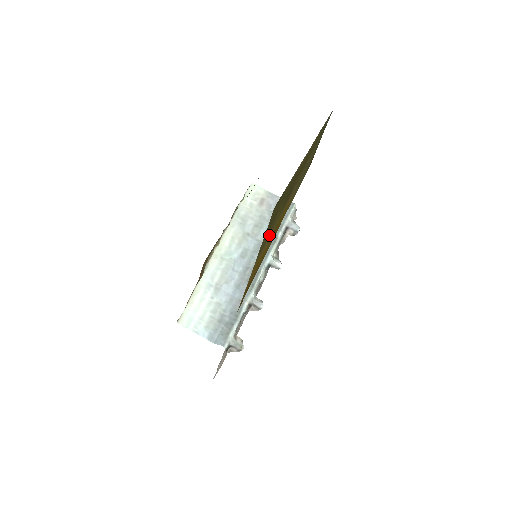
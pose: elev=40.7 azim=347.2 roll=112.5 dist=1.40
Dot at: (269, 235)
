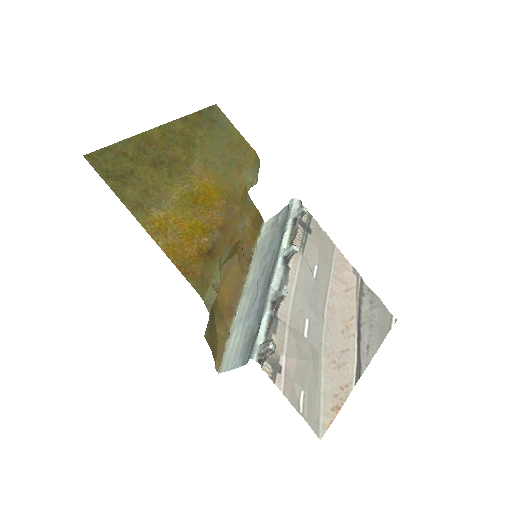
Dot at: (155, 197)
